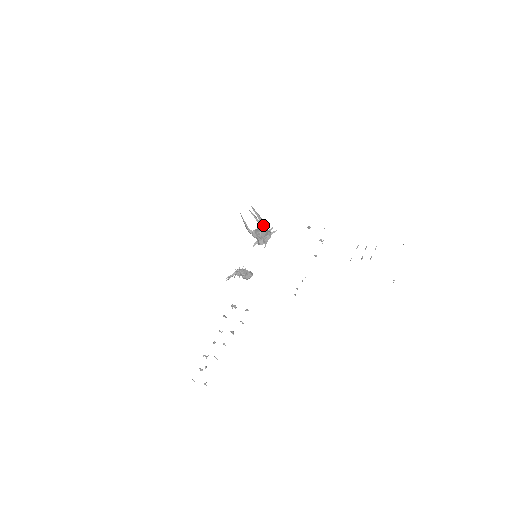
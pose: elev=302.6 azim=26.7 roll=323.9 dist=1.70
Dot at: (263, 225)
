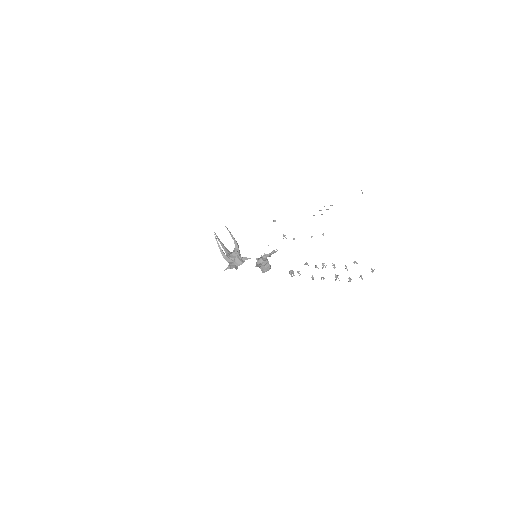
Dot at: (230, 252)
